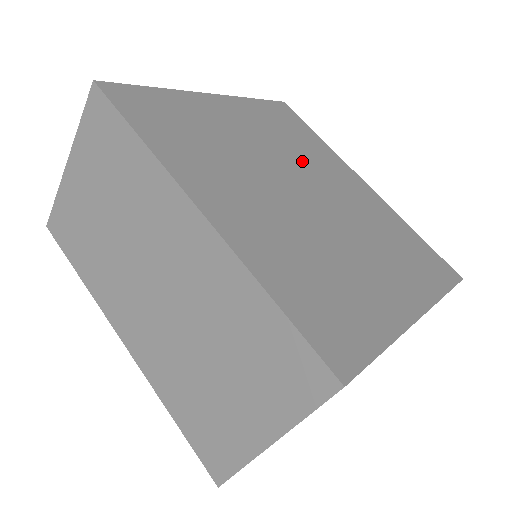
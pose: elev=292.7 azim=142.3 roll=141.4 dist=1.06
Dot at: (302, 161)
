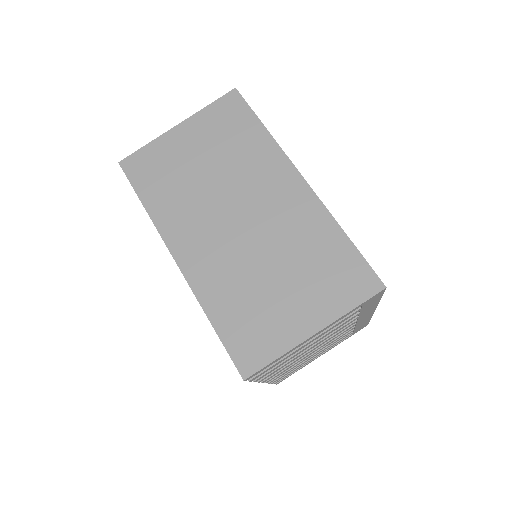
Dot at: occluded
